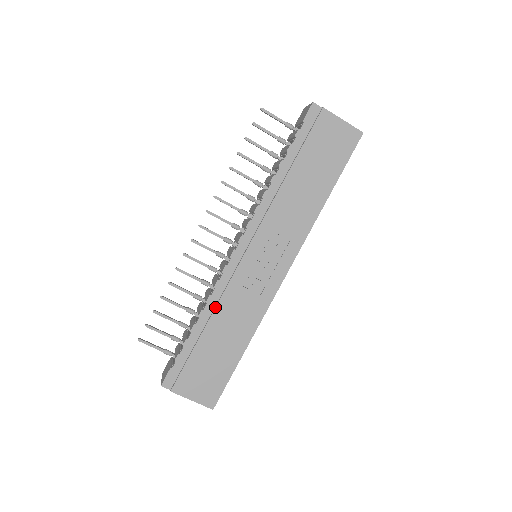
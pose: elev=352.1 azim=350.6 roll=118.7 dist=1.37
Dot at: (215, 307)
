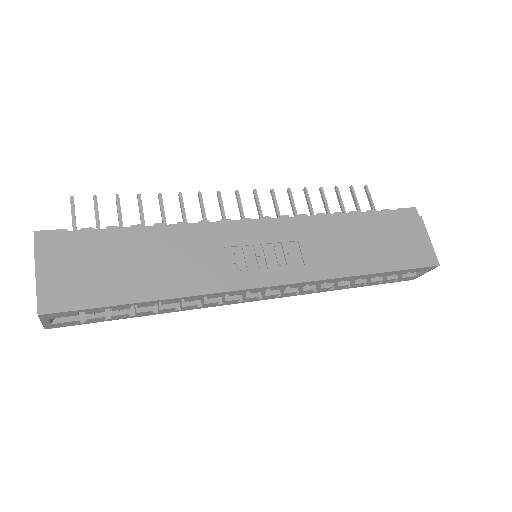
Dot at: (179, 233)
